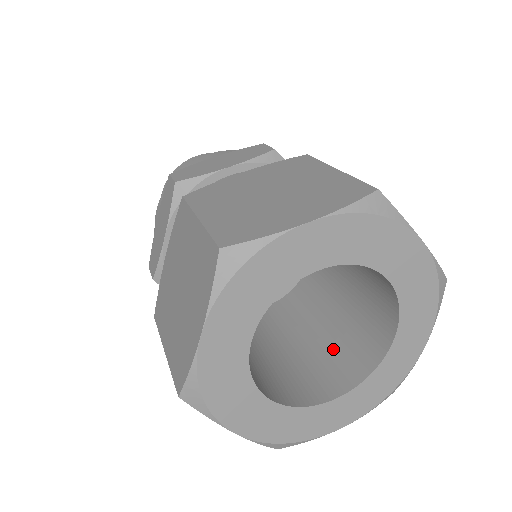
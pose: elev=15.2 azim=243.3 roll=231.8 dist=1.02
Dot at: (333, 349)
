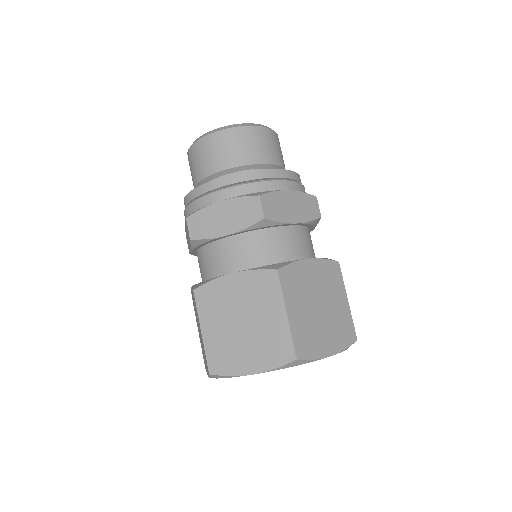
Dot at: occluded
